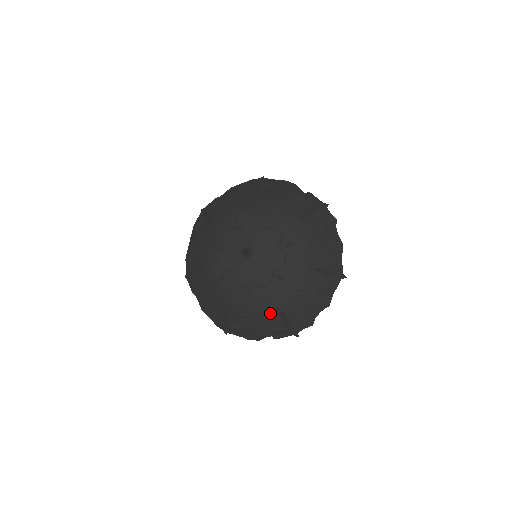
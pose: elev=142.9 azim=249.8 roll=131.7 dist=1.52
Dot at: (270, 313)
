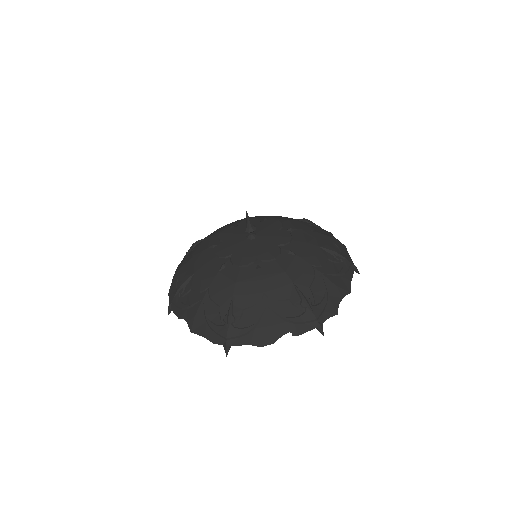
Dot at: (284, 292)
